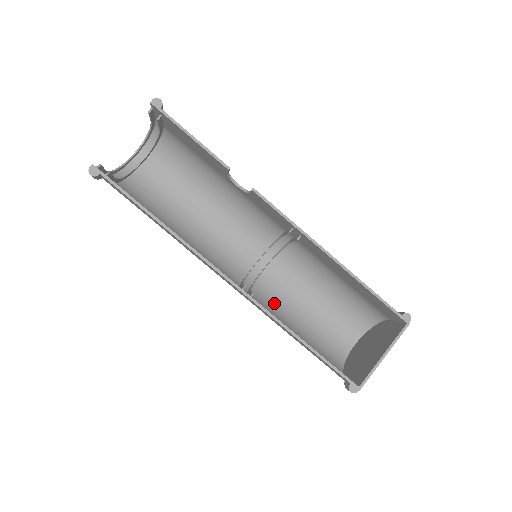
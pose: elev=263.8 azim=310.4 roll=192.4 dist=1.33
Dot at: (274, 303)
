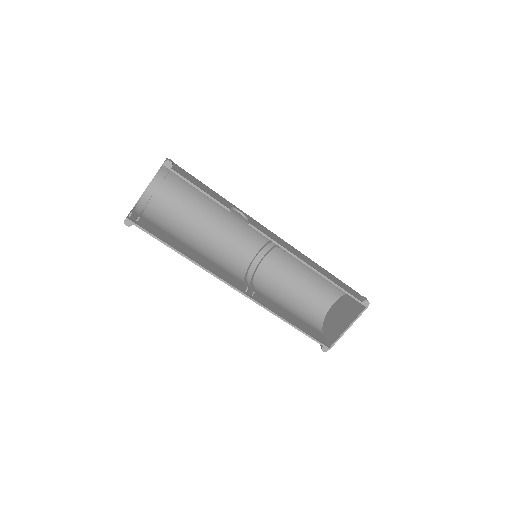
Dot at: (272, 282)
